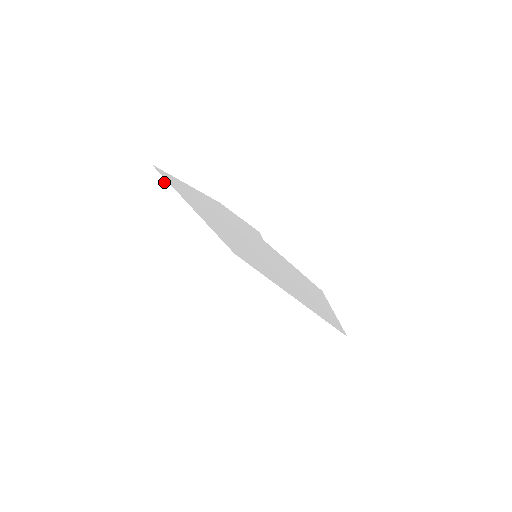
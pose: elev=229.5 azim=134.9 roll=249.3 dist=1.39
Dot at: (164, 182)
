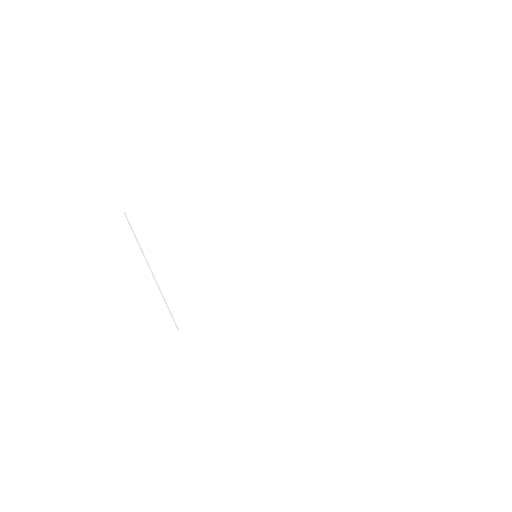
Dot at: (135, 236)
